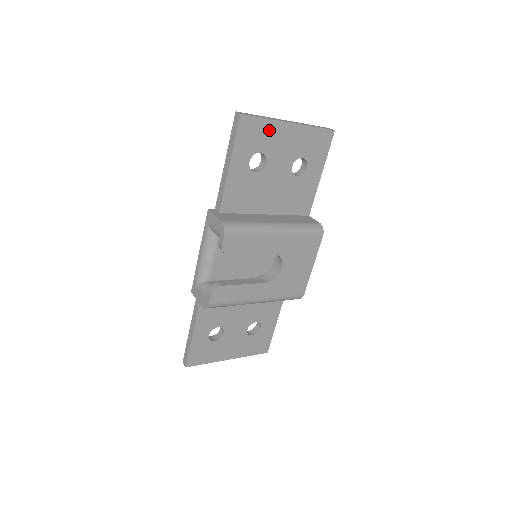
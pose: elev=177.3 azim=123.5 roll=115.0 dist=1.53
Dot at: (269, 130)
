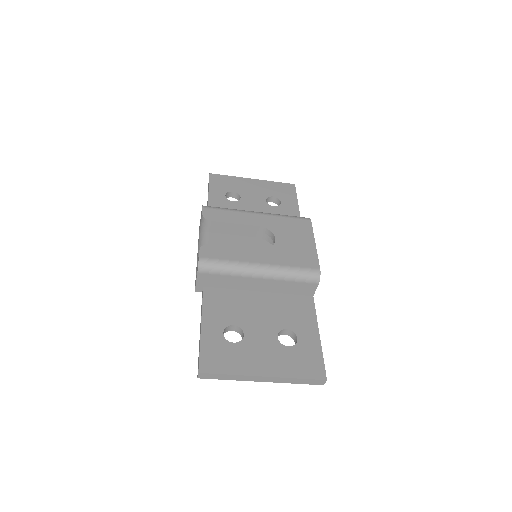
Dot at: (236, 182)
